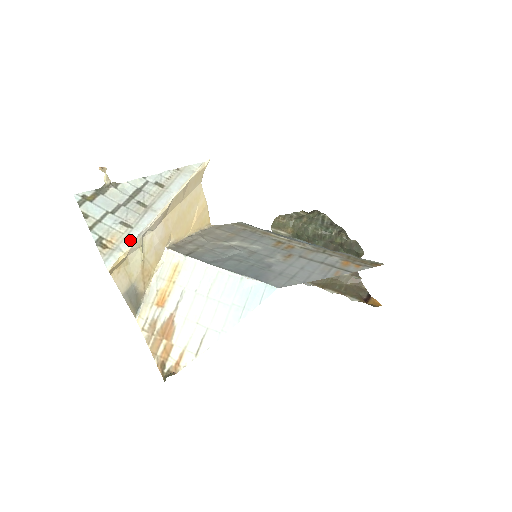
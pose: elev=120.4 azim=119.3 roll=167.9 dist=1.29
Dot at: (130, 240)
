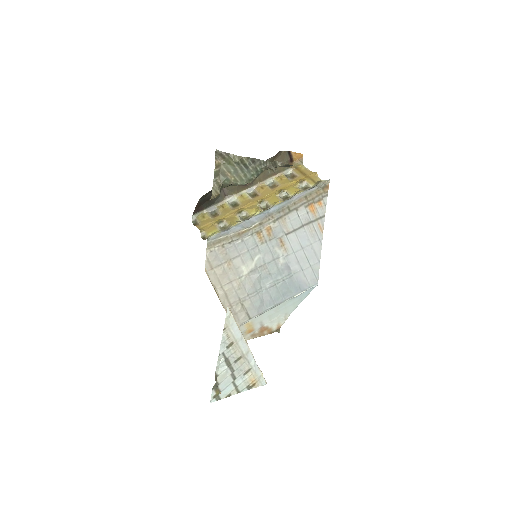
Dot at: (258, 370)
